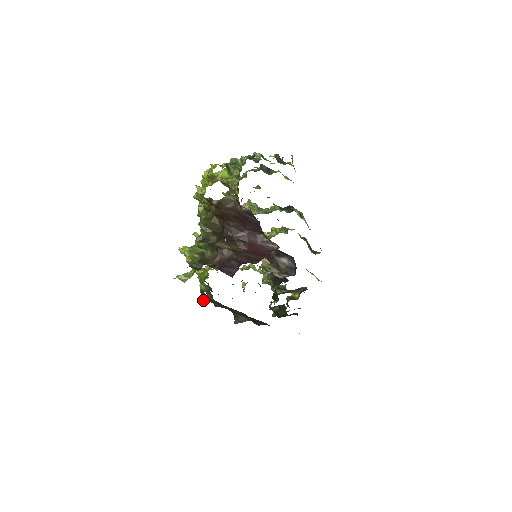
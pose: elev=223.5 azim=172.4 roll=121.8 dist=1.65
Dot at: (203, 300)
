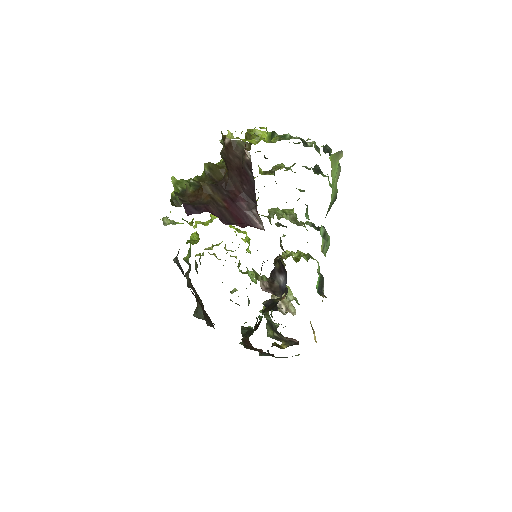
Dot at: (174, 262)
